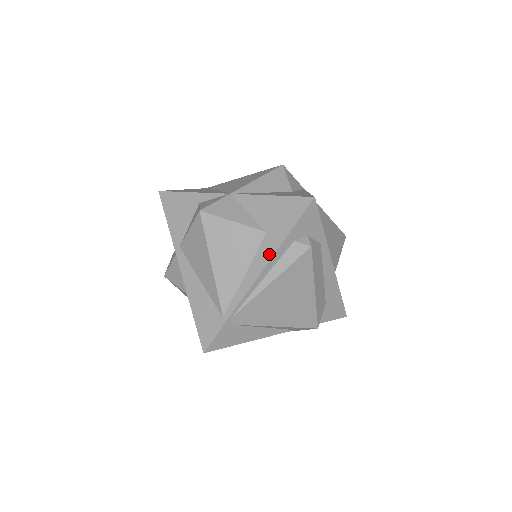
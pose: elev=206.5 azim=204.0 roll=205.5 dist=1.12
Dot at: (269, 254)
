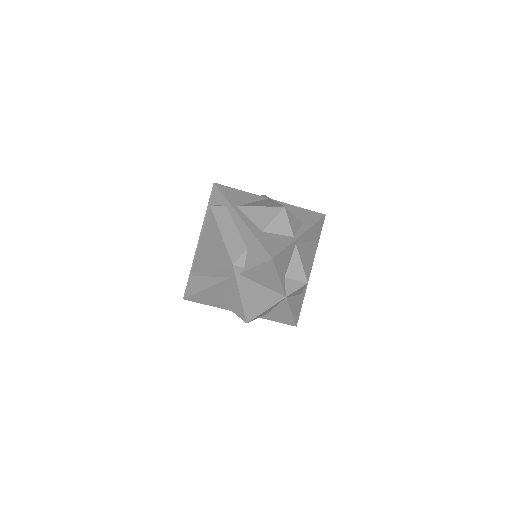
Dot at: (204, 225)
